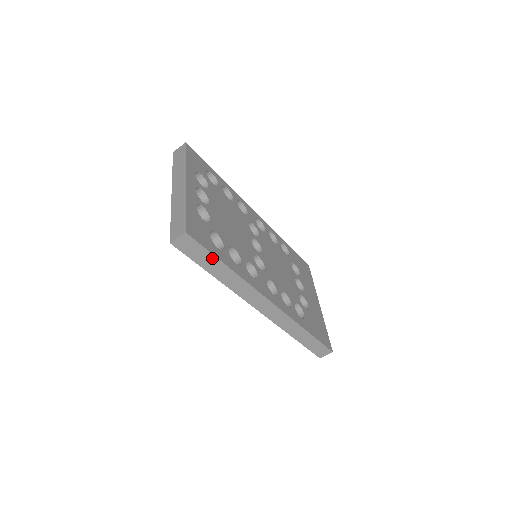
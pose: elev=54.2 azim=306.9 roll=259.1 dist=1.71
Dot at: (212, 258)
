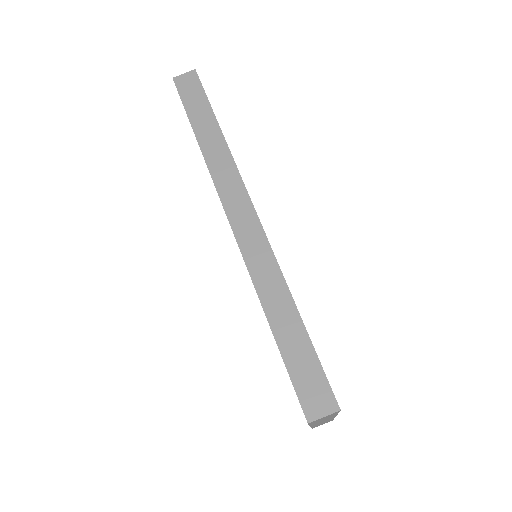
Dot at: (206, 108)
